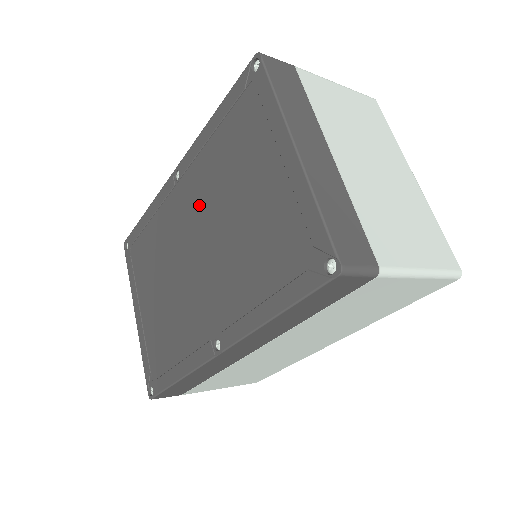
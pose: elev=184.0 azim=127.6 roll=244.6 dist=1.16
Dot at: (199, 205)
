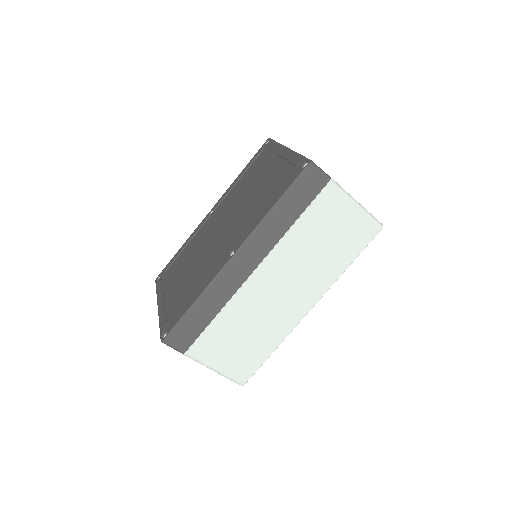
Dot at: (226, 210)
